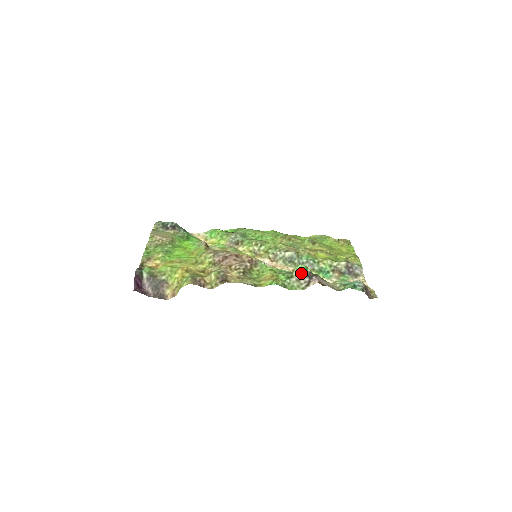
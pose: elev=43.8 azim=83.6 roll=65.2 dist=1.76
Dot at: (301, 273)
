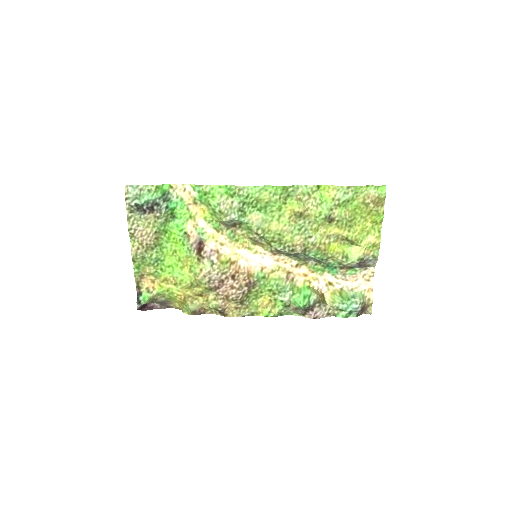
Dot at: (298, 308)
